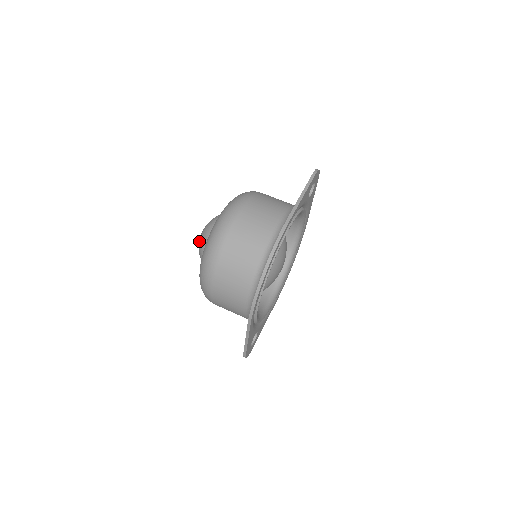
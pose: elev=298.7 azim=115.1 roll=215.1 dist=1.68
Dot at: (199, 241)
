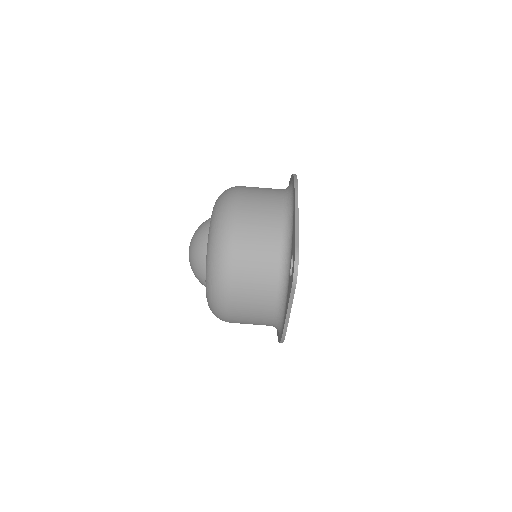
Dot at: occluded
